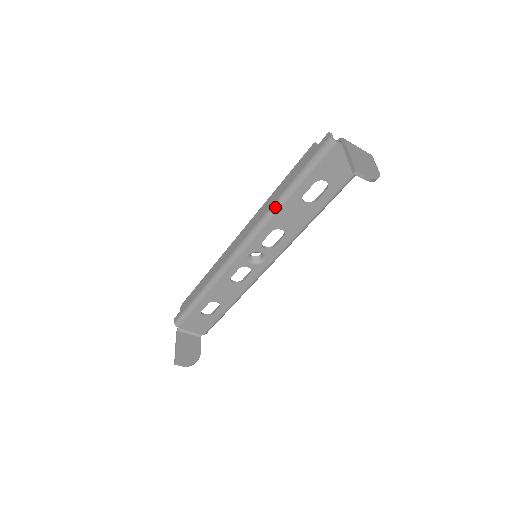
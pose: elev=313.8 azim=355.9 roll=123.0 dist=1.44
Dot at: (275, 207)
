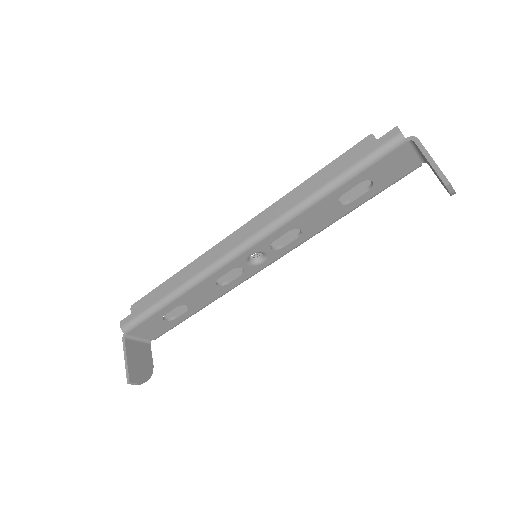
Dot at: (306, 204)
